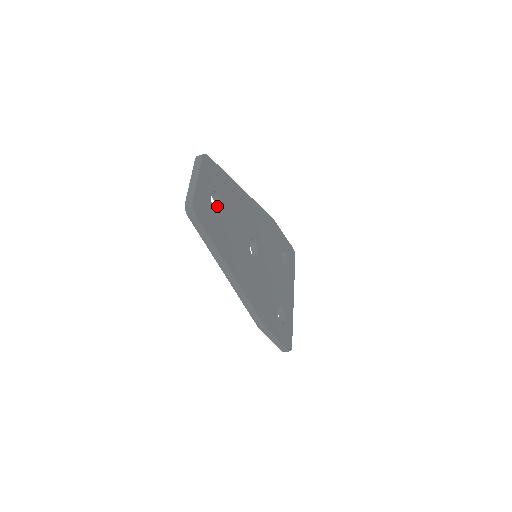
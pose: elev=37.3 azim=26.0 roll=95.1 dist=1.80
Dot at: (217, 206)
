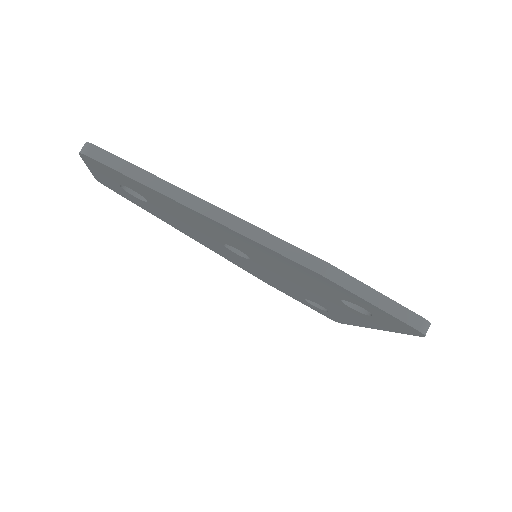
Dot at: occluded
